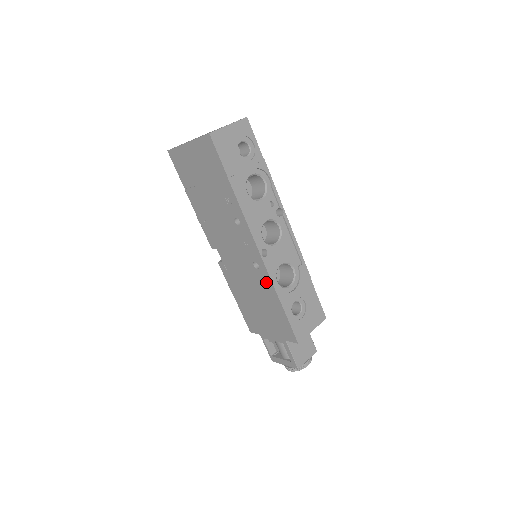
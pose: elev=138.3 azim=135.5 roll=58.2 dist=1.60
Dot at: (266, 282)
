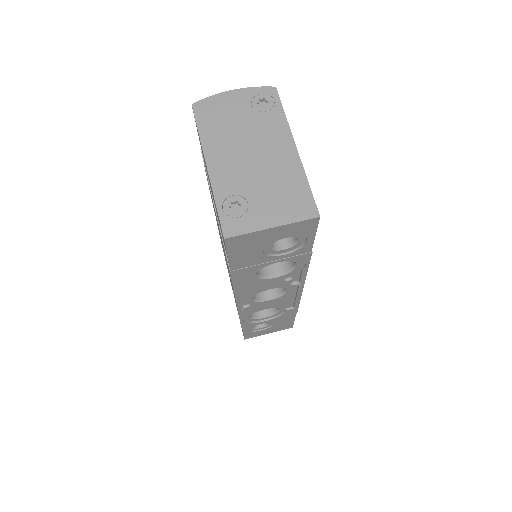
Dot at: occluded
